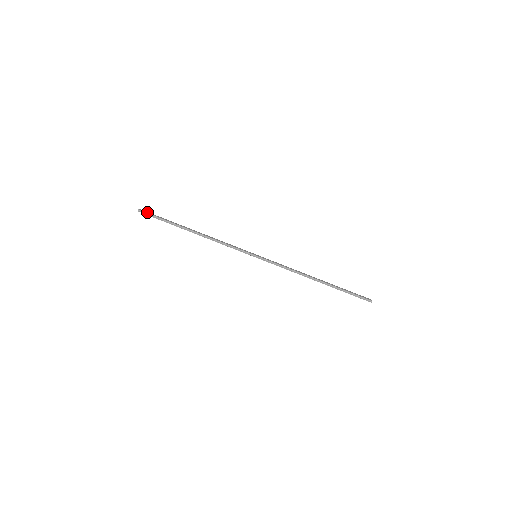
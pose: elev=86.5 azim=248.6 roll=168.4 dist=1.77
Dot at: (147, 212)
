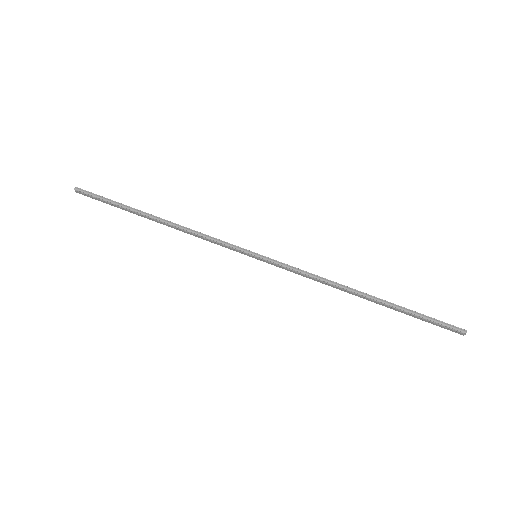
Dot at: (88, 192)
